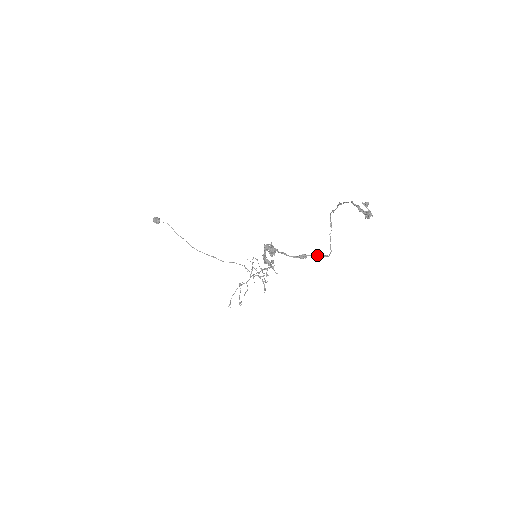
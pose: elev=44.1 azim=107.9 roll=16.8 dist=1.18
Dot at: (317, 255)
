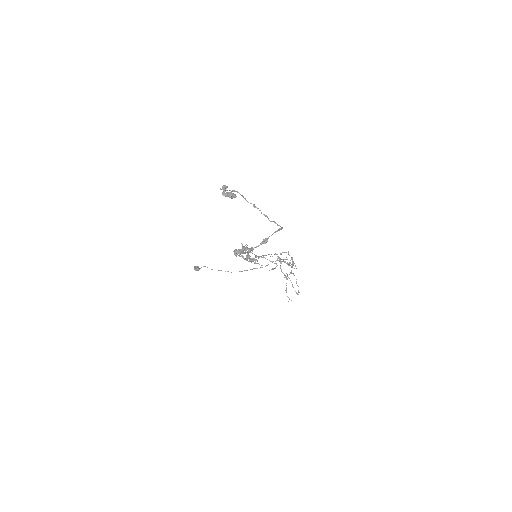
Dot at: occluded
